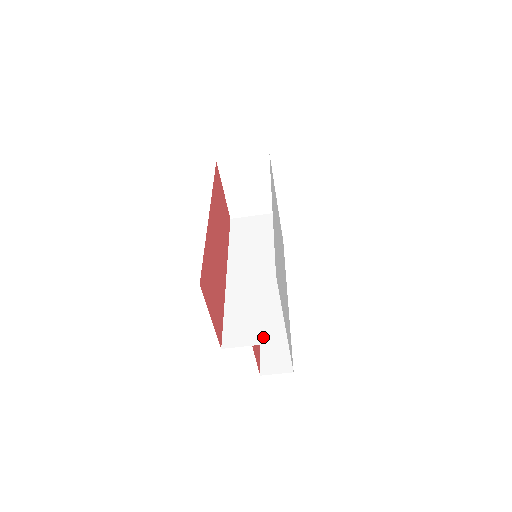
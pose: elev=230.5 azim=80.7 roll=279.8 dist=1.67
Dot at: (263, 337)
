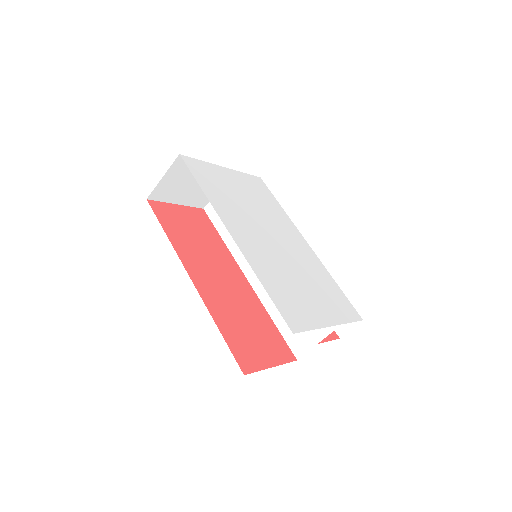
Dot at: (320, 331)
